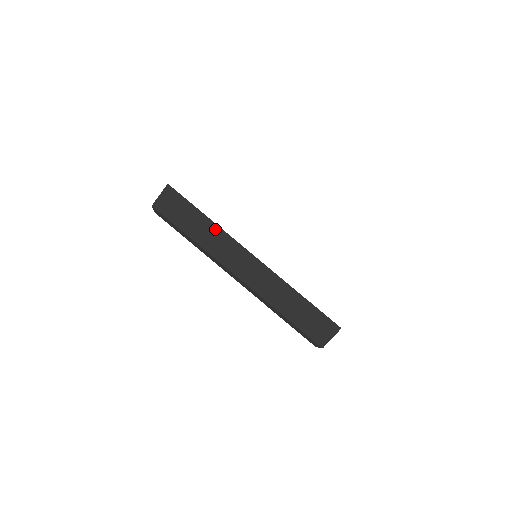
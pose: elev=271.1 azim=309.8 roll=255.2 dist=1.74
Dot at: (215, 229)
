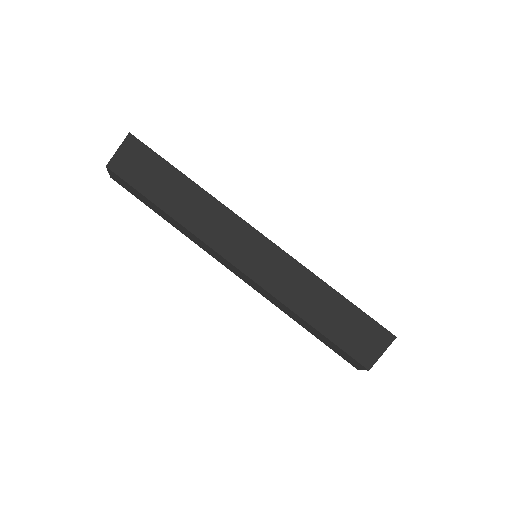
Dot at: (200, 195)
